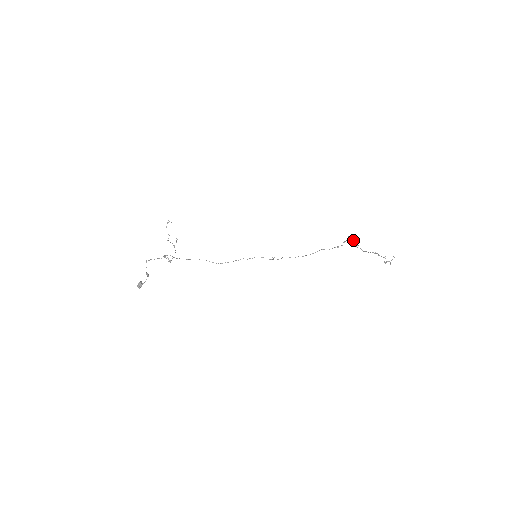
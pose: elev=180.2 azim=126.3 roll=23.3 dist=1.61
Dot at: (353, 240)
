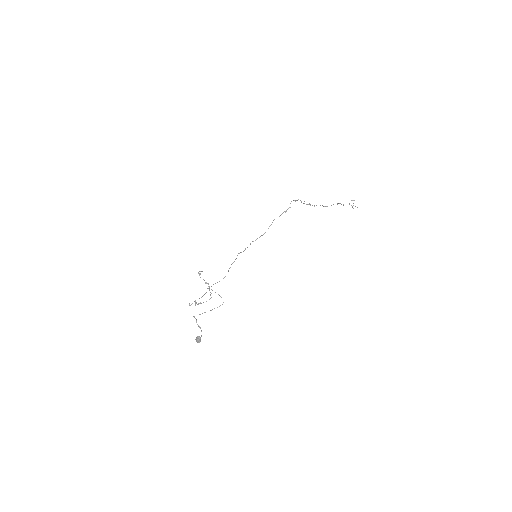
Dot at: (304, 201)
